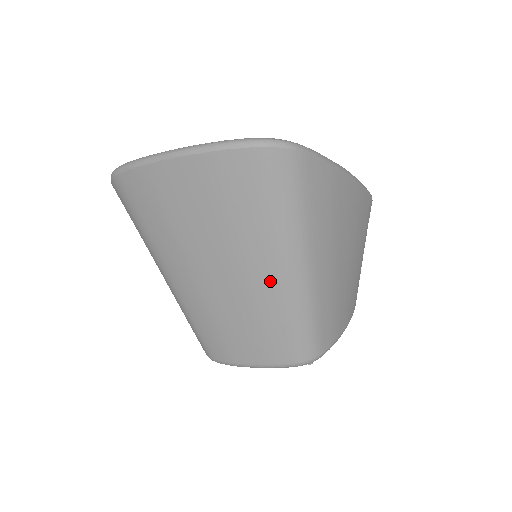
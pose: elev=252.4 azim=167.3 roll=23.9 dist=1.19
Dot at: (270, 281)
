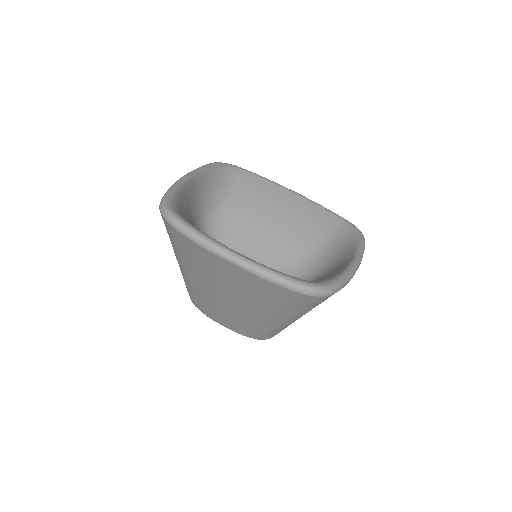
Dot at: (264, 321)
